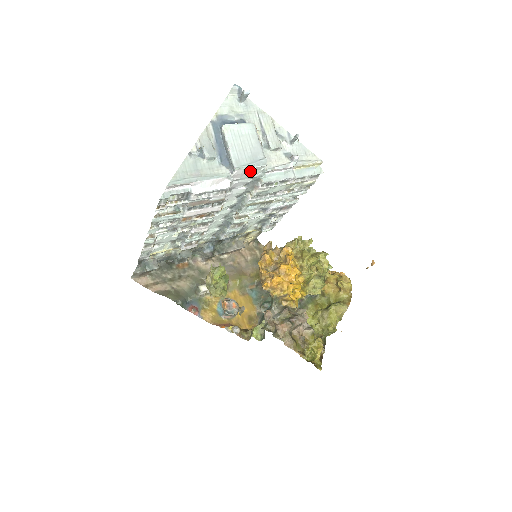
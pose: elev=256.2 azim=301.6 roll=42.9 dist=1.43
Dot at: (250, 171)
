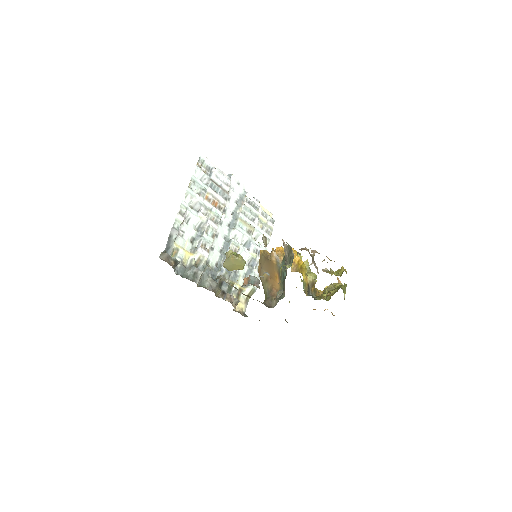
Dot at: (238, 185)
